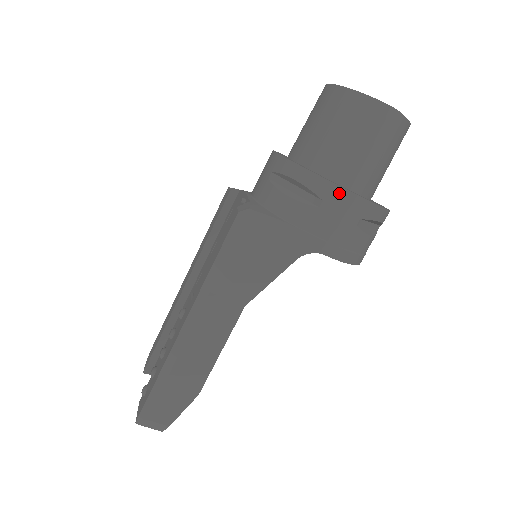
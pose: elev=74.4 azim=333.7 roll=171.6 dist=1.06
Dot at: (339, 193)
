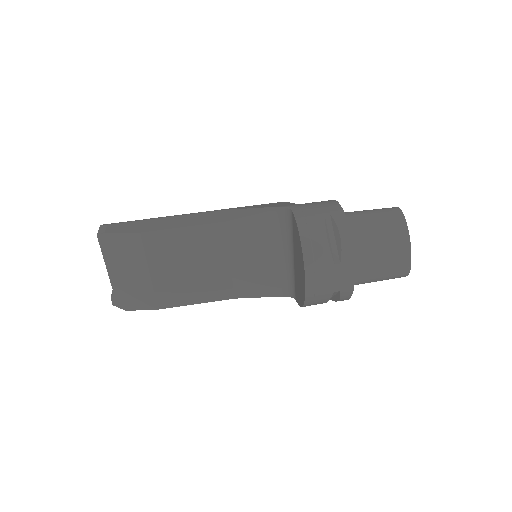
Dot at: (333, 202)
